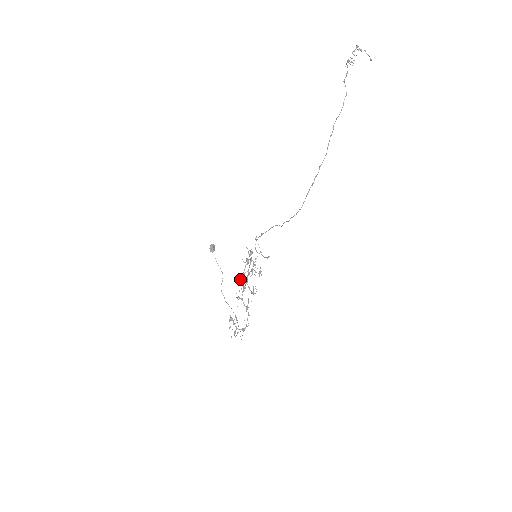
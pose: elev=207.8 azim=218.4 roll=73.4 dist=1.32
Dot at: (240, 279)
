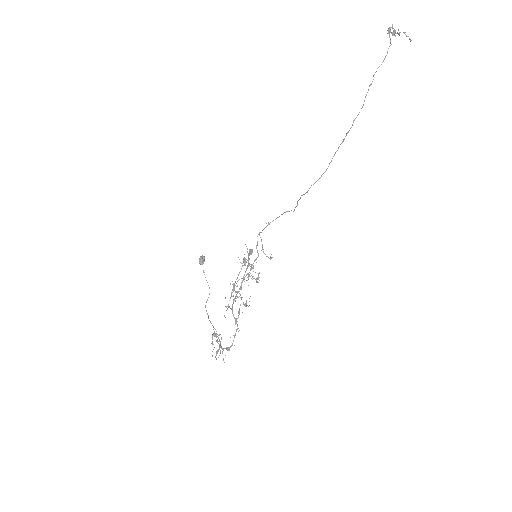
Dot at: occluded
